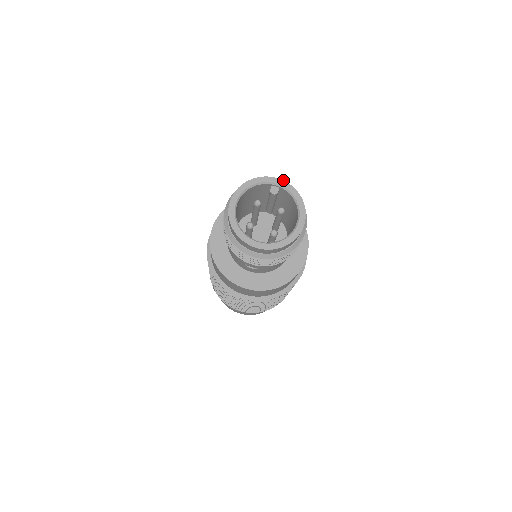
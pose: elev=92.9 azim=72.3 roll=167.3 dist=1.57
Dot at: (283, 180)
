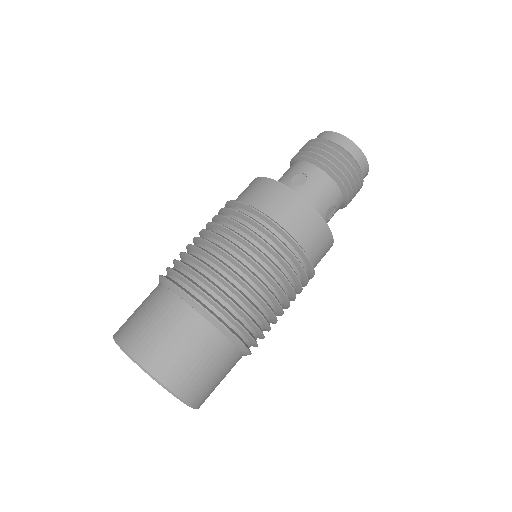
Dot at: occluded
